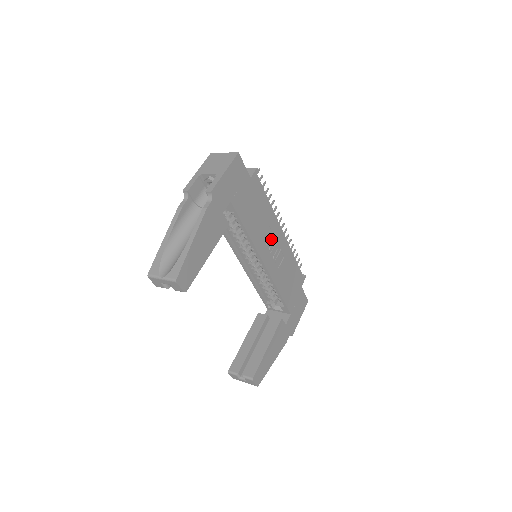
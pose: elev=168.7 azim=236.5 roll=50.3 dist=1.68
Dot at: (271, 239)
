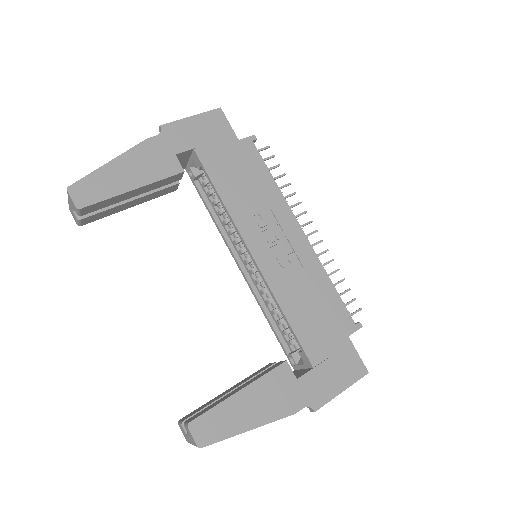
Dot at: (274, 229)
